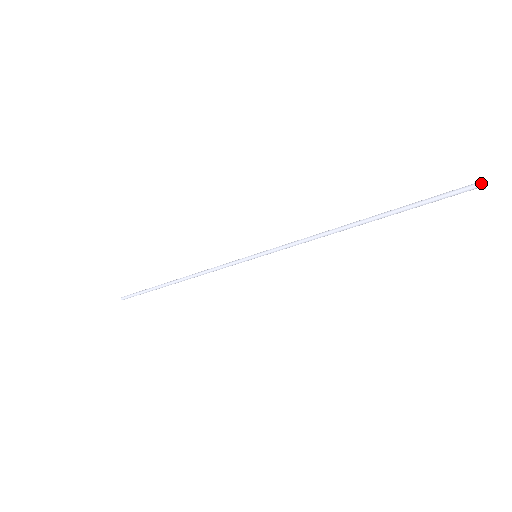
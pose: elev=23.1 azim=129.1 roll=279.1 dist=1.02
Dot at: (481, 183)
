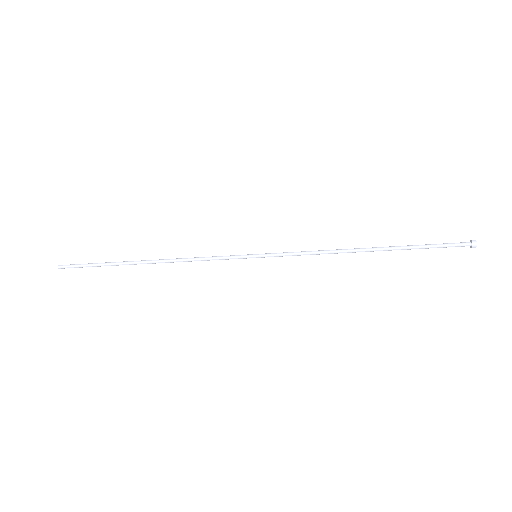
Dot at: (475, 242)
